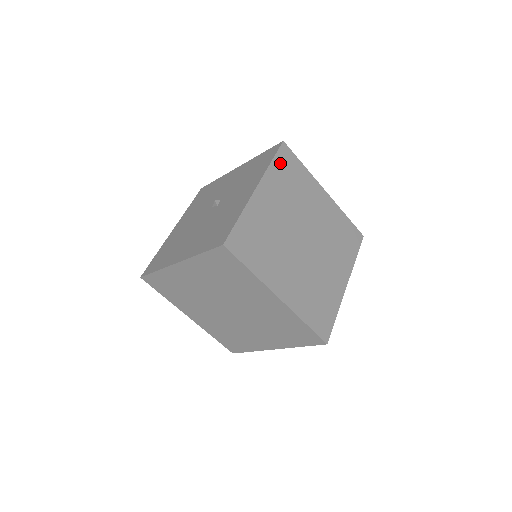
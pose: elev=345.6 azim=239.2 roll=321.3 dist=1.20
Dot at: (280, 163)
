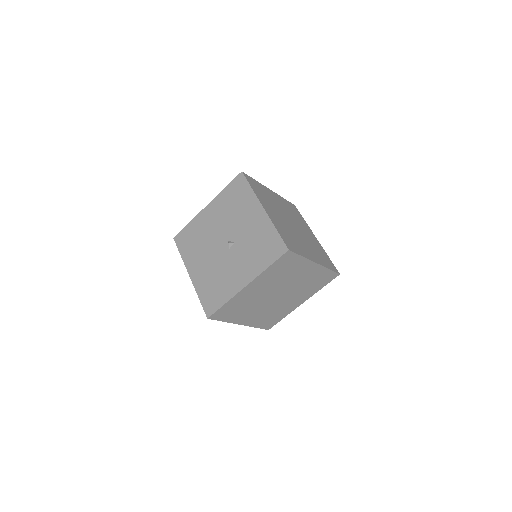
Dot at: (277, 264)
